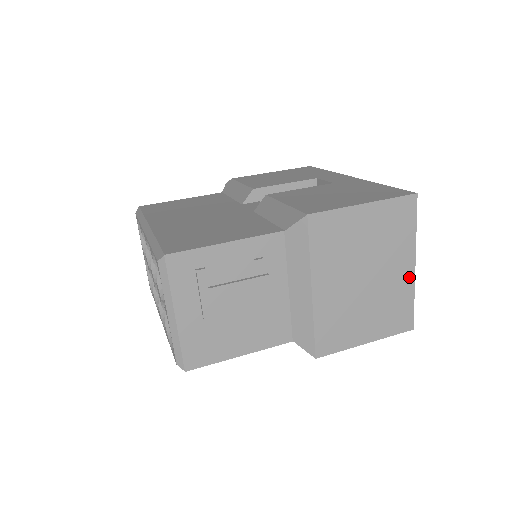
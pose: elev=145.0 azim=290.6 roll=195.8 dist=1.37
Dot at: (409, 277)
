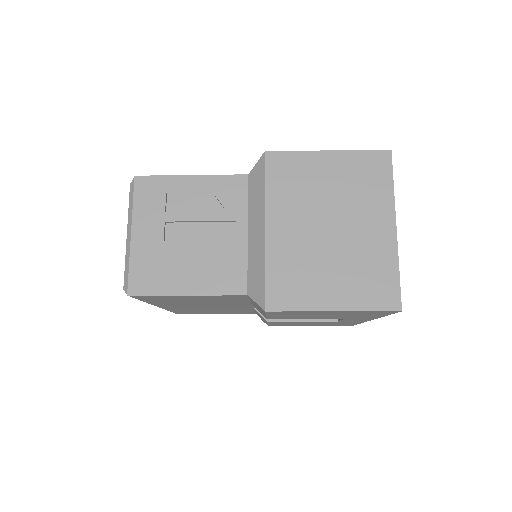
Dot at: (389, 240)
